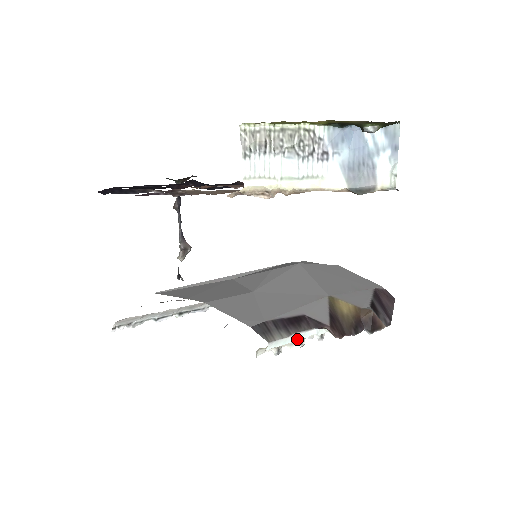
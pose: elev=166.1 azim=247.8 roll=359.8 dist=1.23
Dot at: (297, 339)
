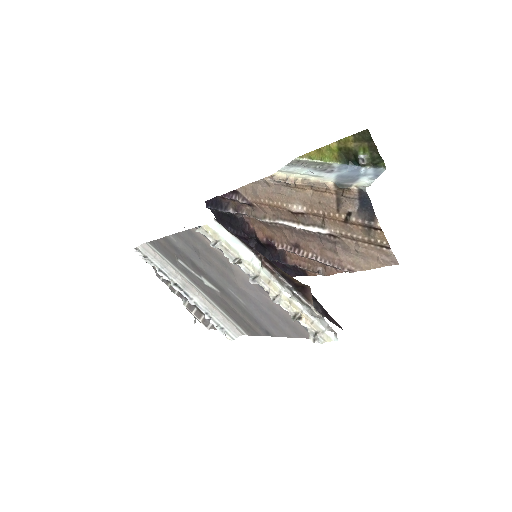
Dot at: (234, 244)
